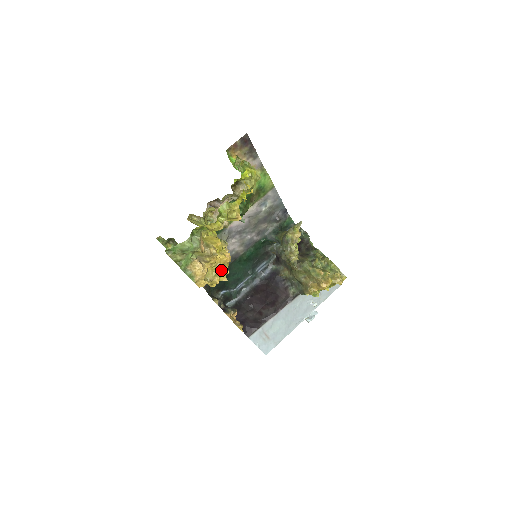
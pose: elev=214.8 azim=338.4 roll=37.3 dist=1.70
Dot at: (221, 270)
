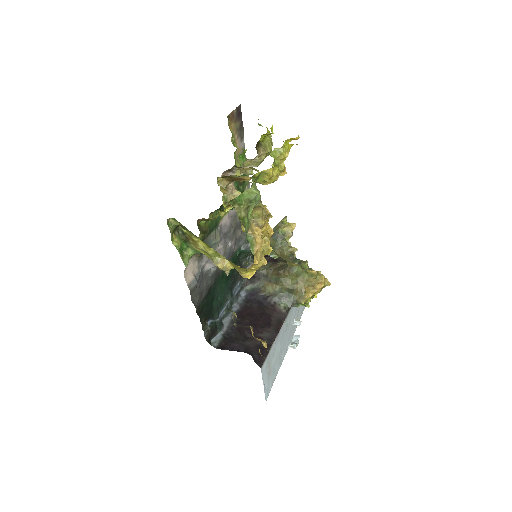
Dot at: (268, 244)
